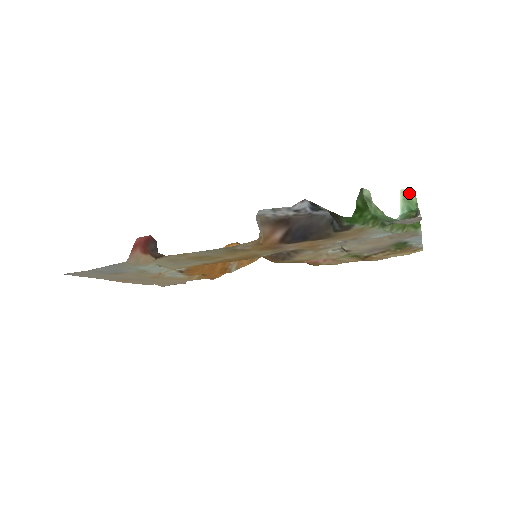
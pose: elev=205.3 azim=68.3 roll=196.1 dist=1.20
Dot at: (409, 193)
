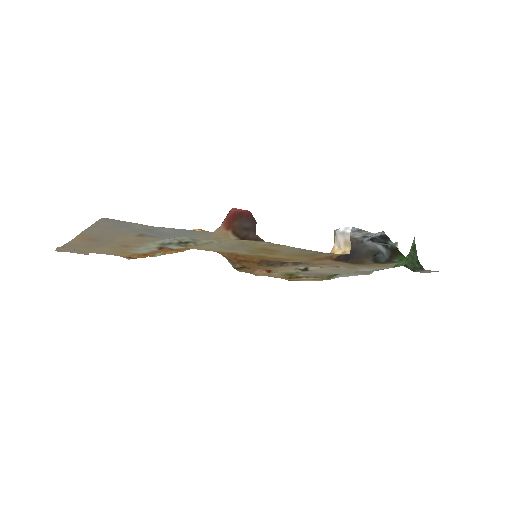
Dot at: occluded
